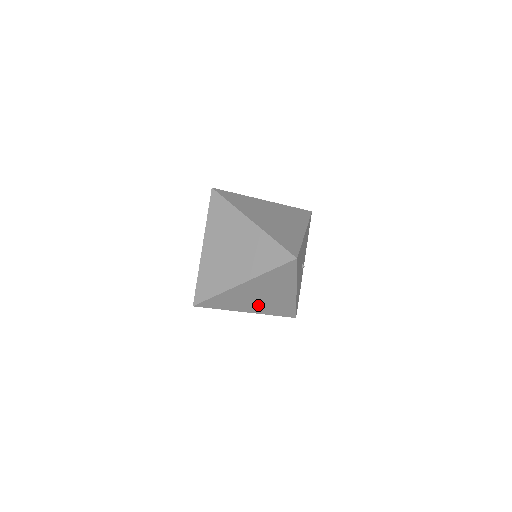
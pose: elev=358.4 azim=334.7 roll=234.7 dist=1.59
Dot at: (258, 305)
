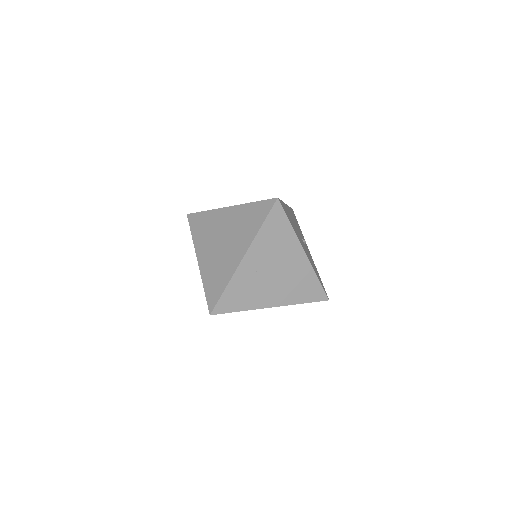
Dot at: (277, 290)
